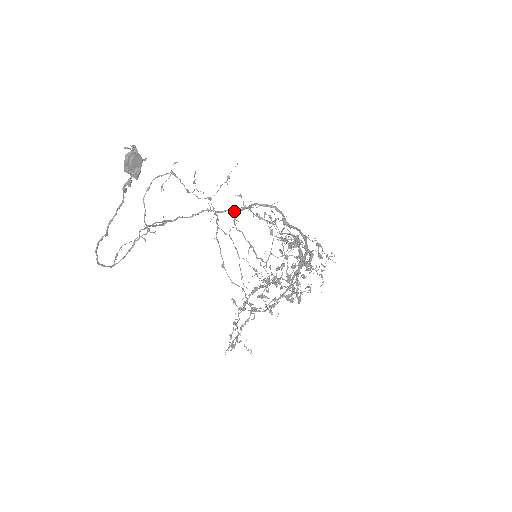
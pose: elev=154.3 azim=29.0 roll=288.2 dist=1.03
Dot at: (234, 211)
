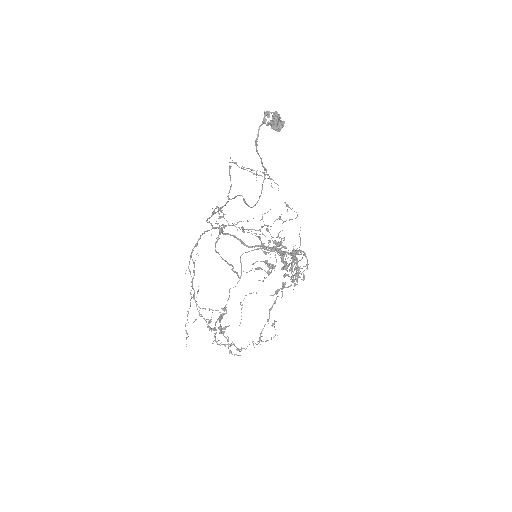
Dot at: (221, 229)
